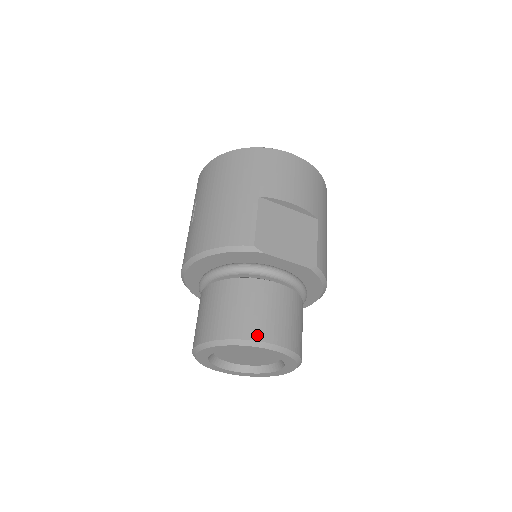
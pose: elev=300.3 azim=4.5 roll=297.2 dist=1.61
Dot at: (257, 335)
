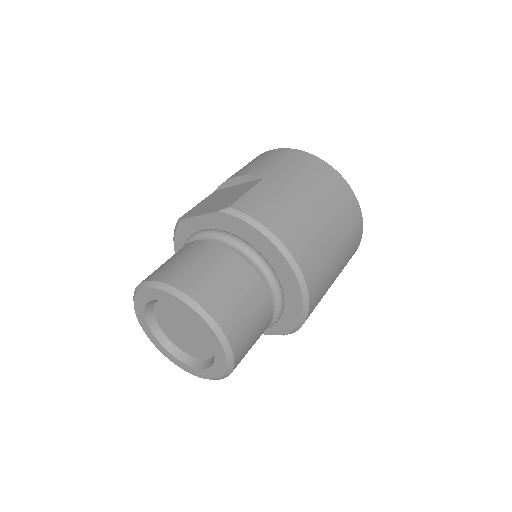
Dot at: occluded
